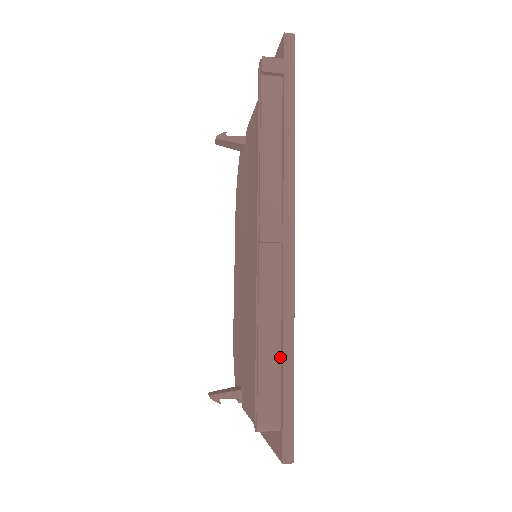
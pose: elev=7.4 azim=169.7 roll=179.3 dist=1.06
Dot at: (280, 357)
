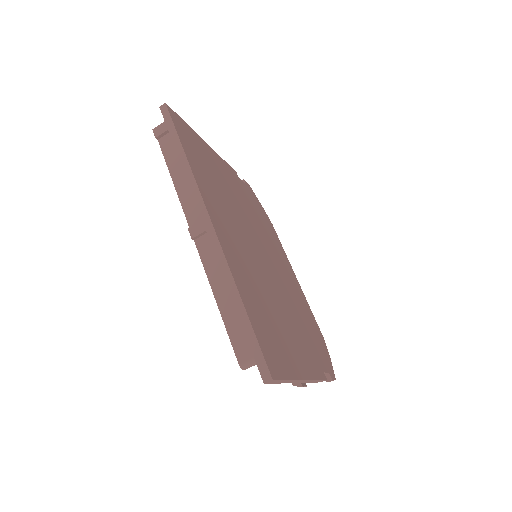
Dot at: (236, 308)
